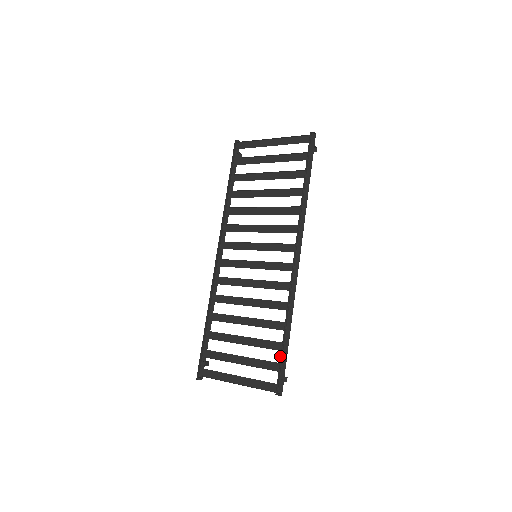
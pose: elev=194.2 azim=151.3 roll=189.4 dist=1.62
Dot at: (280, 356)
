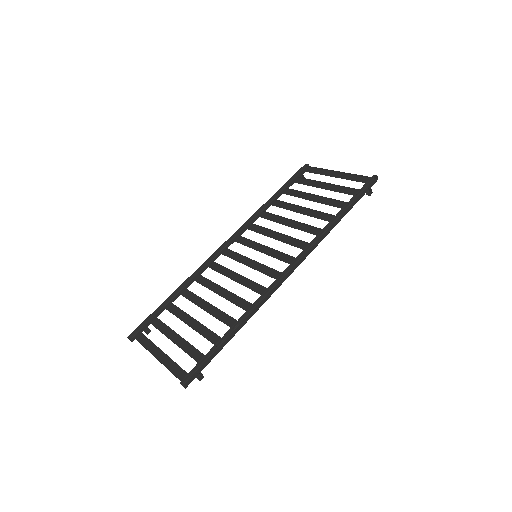
Dot at: (211, 349)
